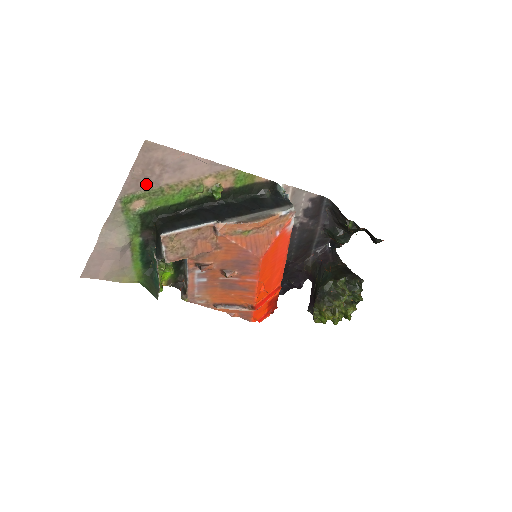
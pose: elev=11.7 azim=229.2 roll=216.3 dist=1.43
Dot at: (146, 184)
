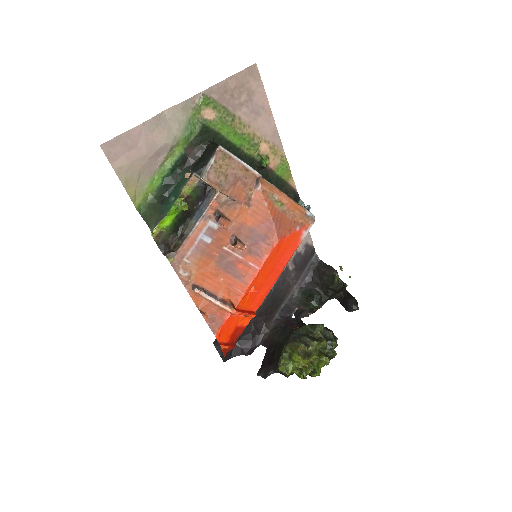
Dot at: (228, 102)
